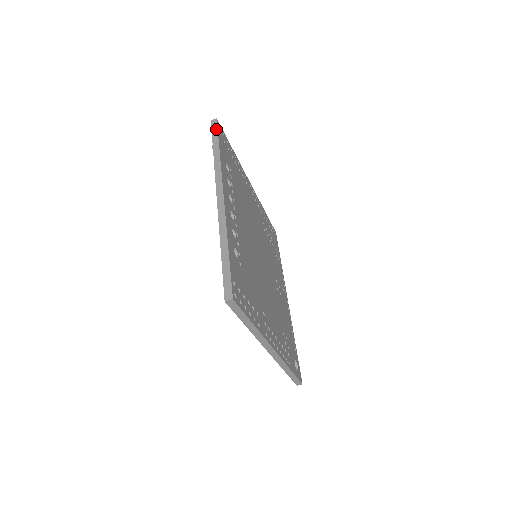
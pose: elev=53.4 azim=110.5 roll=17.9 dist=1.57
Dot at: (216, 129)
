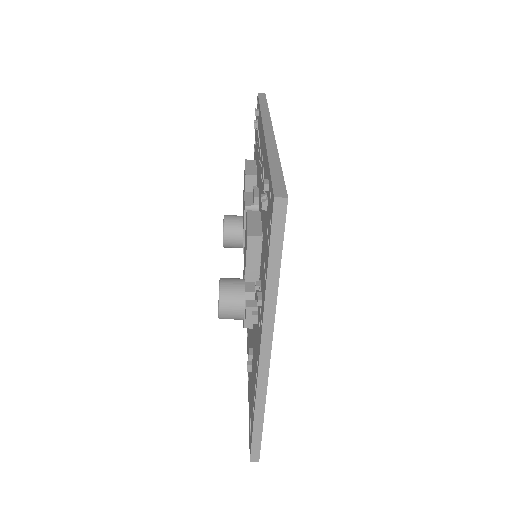
Dot at: (264, 97)
